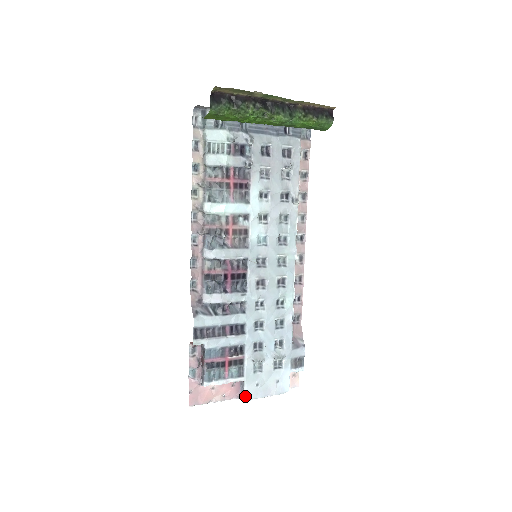
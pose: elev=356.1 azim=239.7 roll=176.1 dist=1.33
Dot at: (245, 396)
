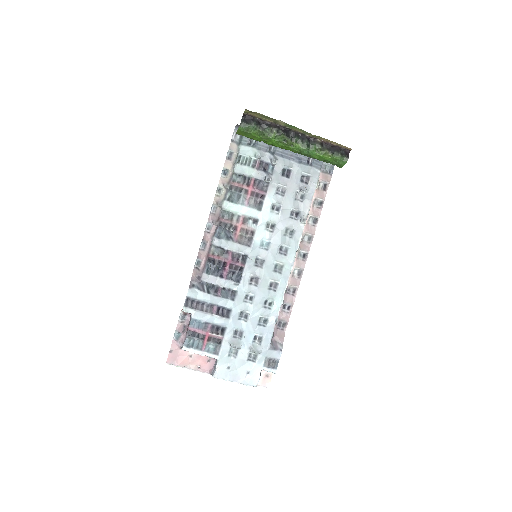
Dot at: (215, 373)
